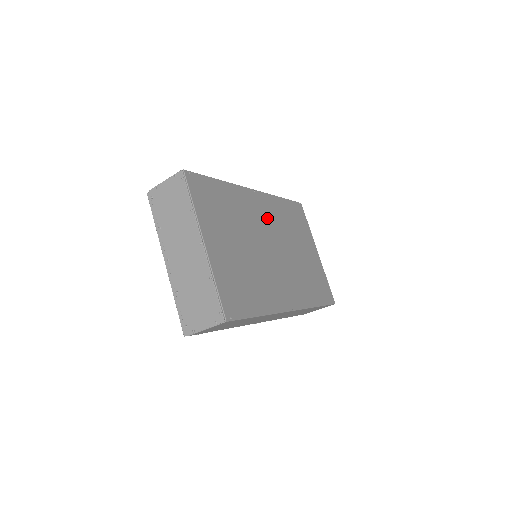
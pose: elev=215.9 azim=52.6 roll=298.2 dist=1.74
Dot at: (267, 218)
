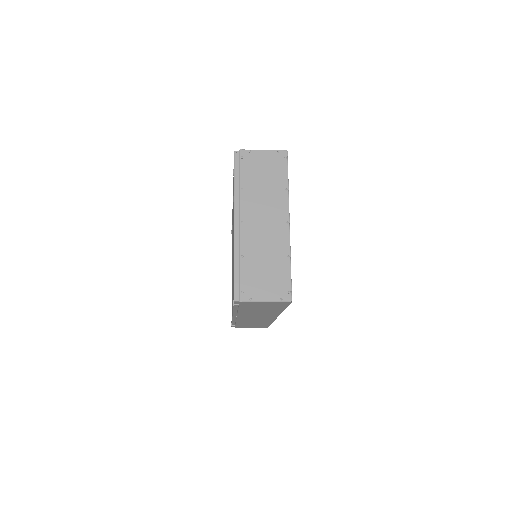
Dot at: occluded
